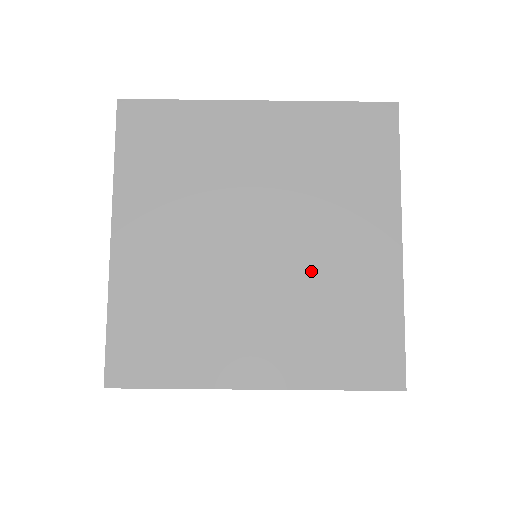
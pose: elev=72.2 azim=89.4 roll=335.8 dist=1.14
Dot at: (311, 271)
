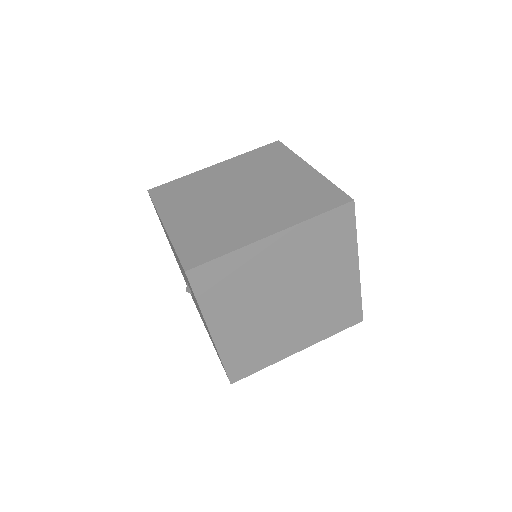
Dot at: (274, 191)
